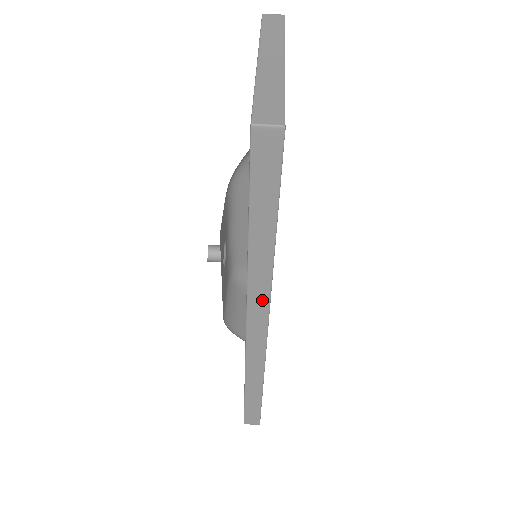
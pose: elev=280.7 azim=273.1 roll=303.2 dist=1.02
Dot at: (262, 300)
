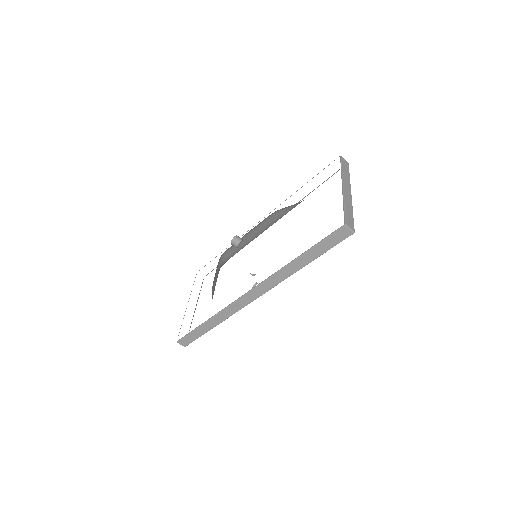
Dot at: (272, 284)
